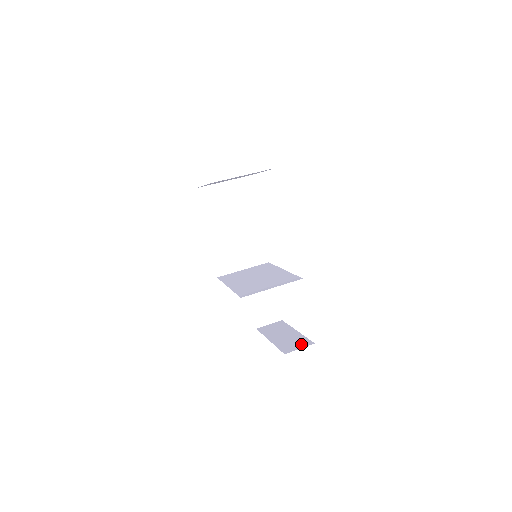
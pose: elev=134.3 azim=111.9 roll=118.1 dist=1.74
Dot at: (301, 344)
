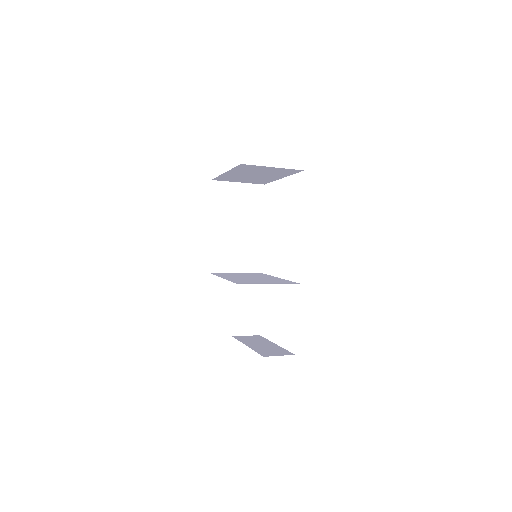
Dot at: (281, 353)
